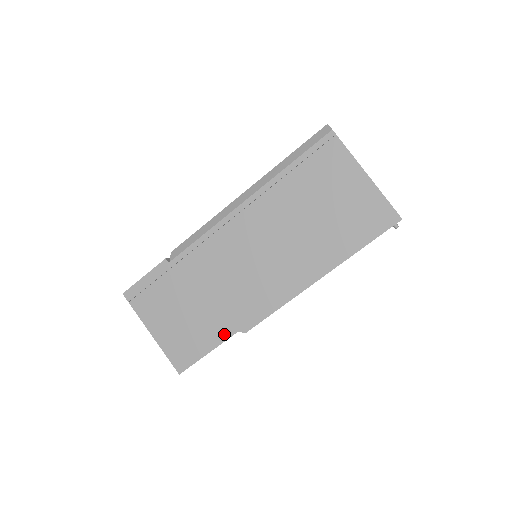
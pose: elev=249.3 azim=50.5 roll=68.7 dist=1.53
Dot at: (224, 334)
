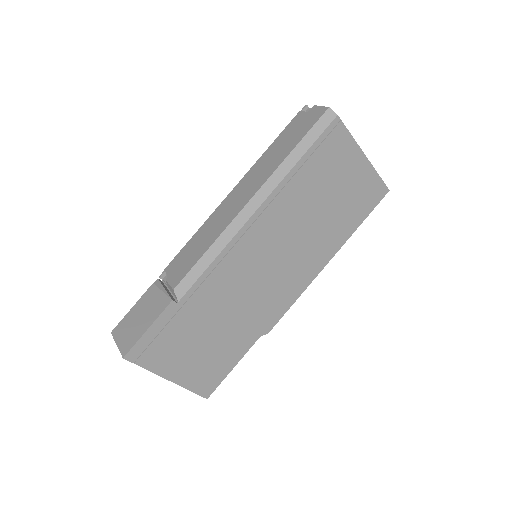
Dot at: (248, 344)
